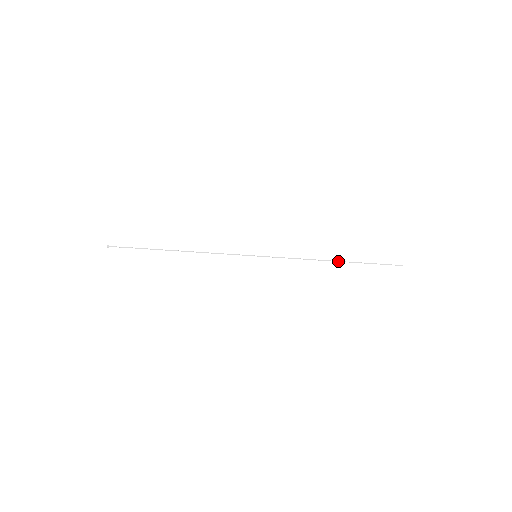
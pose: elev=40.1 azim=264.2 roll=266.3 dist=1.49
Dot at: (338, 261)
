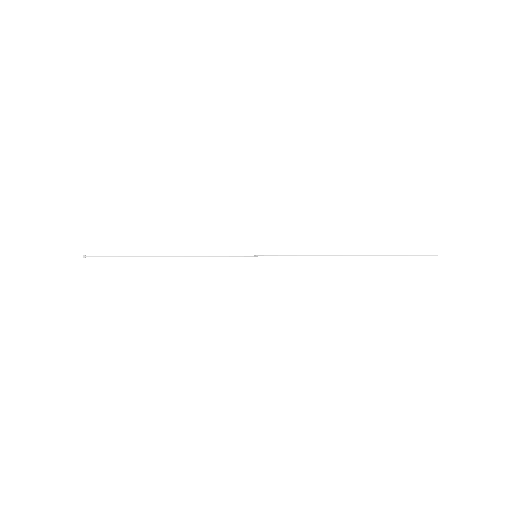
Dot at: occluded
